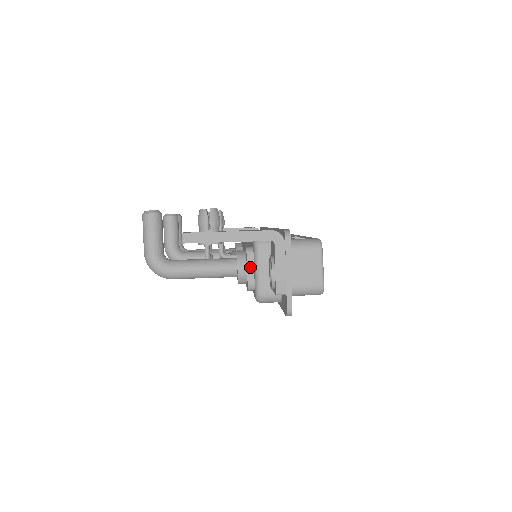
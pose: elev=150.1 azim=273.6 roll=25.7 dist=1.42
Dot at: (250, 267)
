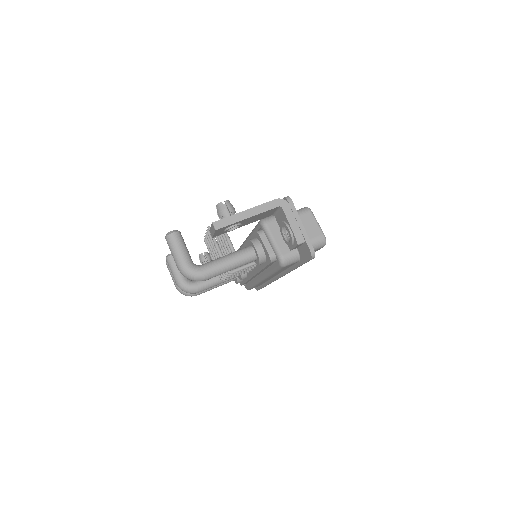
Dot at: (266, 243)
